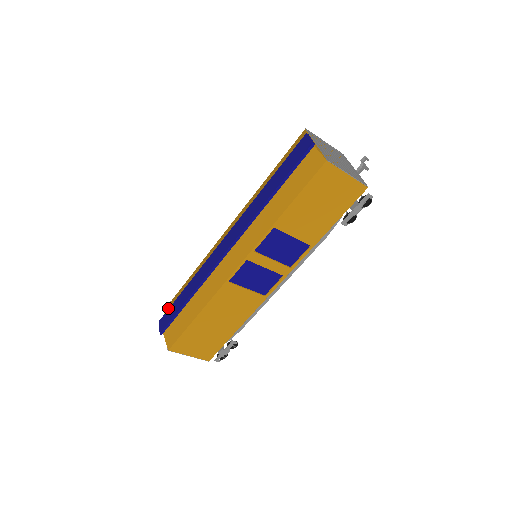
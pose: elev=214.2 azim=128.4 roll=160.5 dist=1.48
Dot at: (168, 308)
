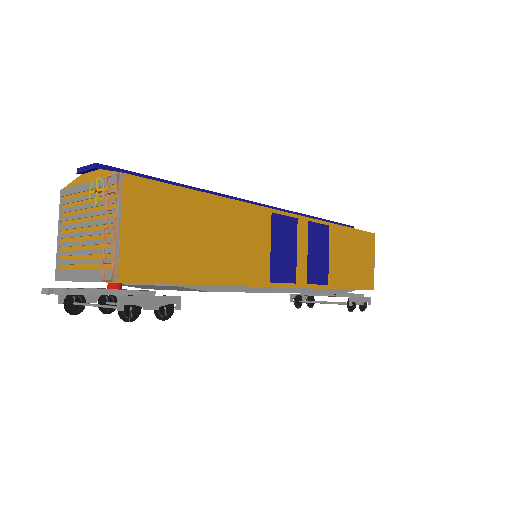
Dot at: occluded
